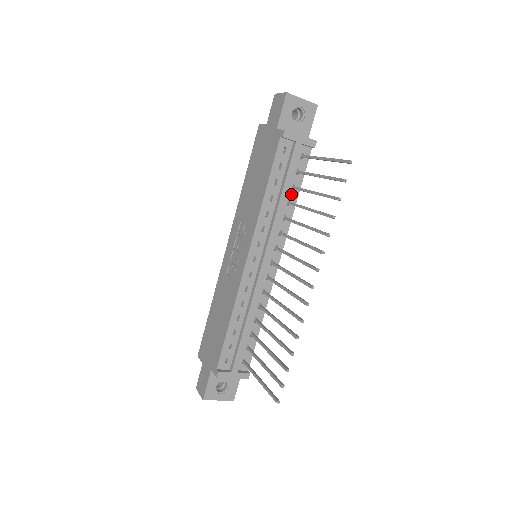
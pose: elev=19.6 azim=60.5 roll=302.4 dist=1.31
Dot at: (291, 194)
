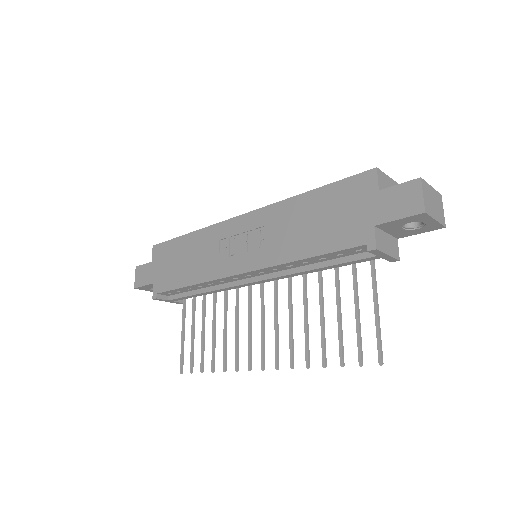
Dot at: occluded
